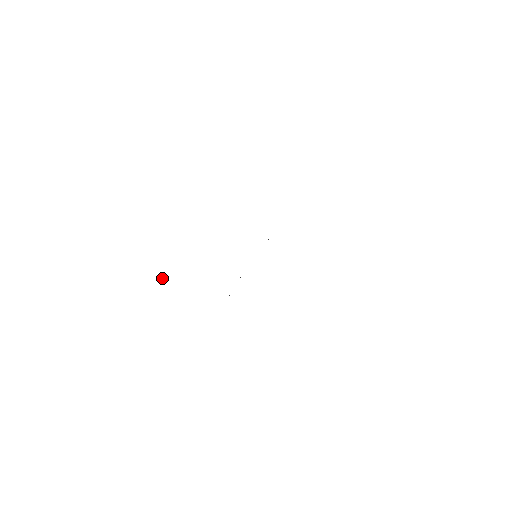
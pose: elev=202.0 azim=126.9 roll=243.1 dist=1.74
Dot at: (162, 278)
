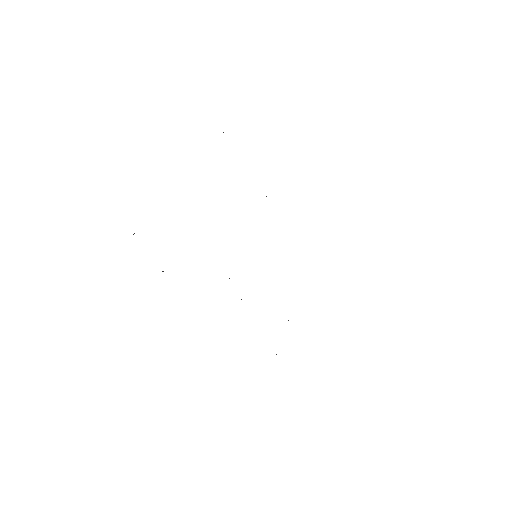
Dot at: occluded
